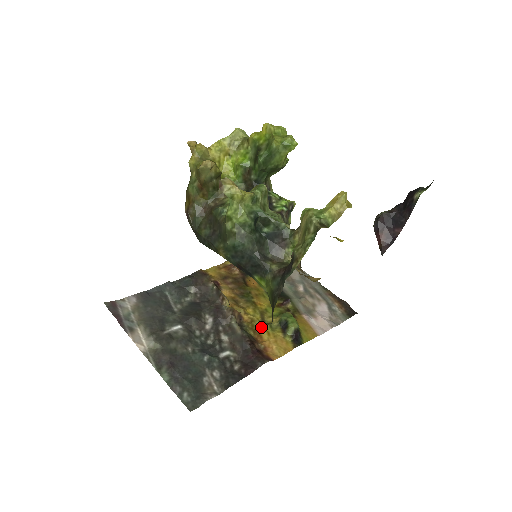
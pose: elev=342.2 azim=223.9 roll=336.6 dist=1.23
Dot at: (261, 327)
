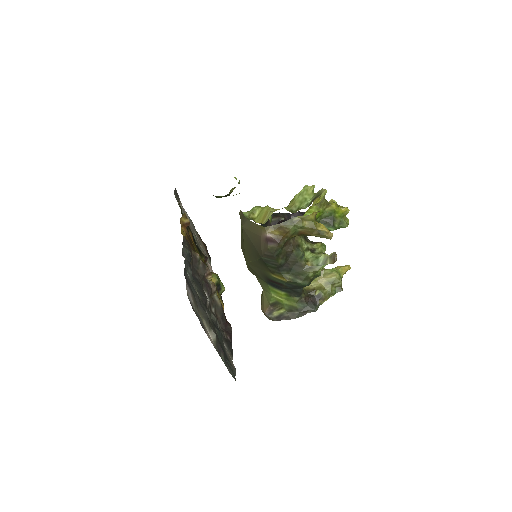
Dot at: occluded
